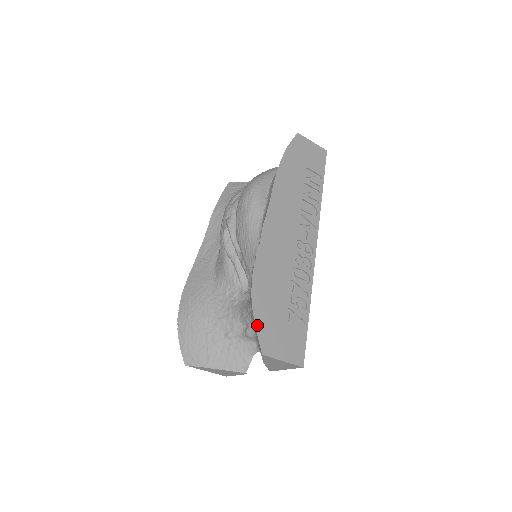
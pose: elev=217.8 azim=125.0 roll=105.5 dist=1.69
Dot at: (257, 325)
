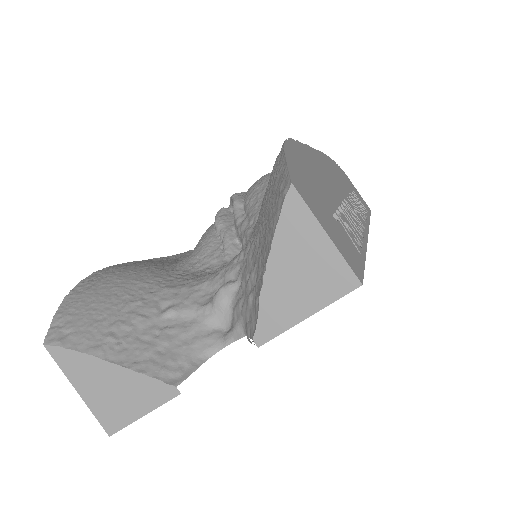
Dot at: (288, 160)
